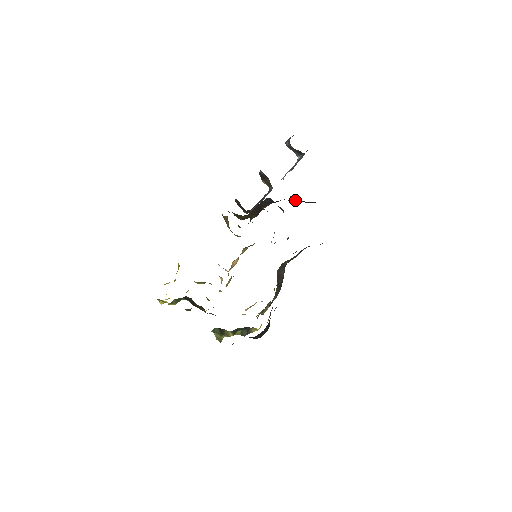
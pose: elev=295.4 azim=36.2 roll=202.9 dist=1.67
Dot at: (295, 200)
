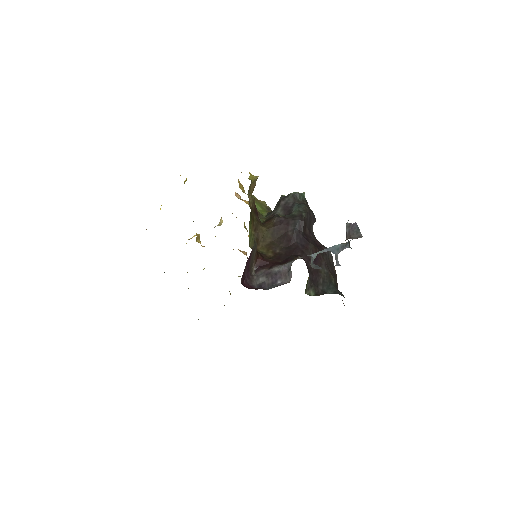
Dot at: (310, 286)
